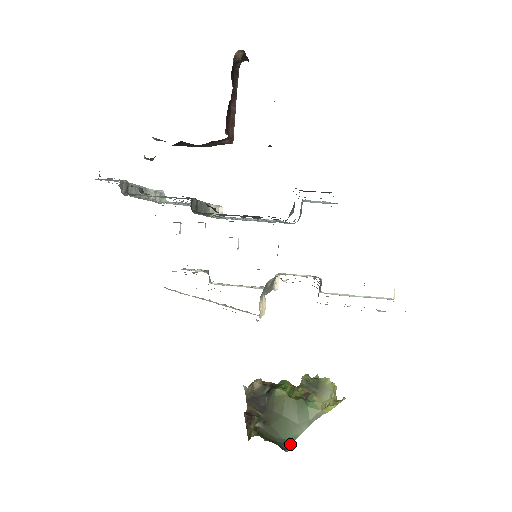
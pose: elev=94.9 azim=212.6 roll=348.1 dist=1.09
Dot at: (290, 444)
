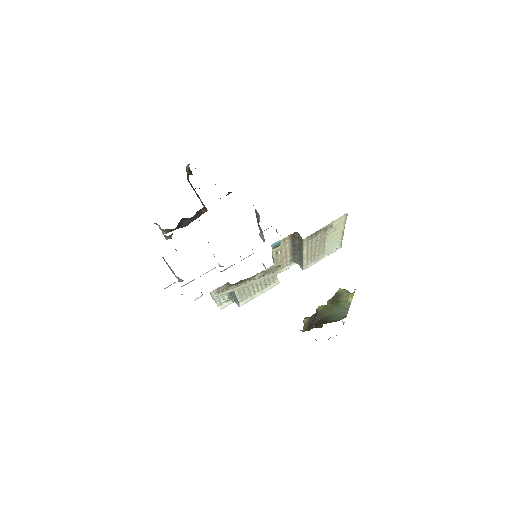
Dot at: (345, 317)
